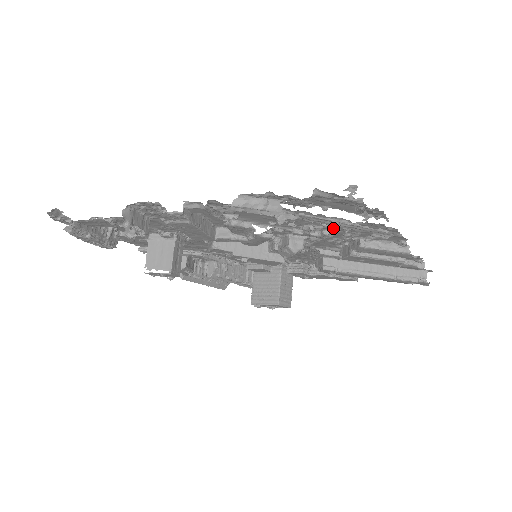
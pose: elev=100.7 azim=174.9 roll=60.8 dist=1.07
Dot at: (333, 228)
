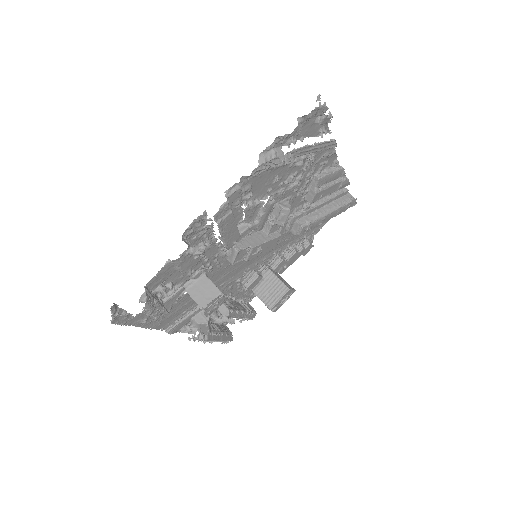
Dot at: (302, 170)
